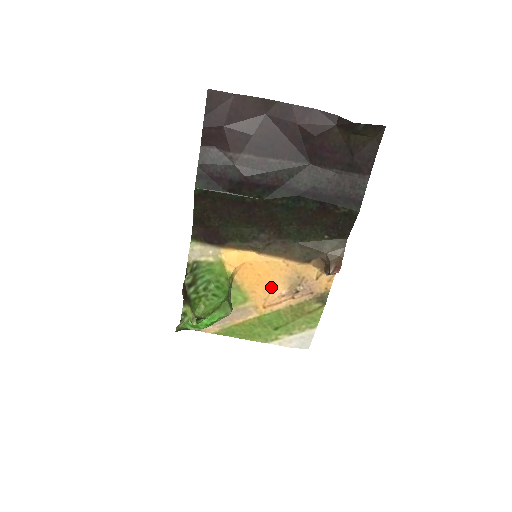
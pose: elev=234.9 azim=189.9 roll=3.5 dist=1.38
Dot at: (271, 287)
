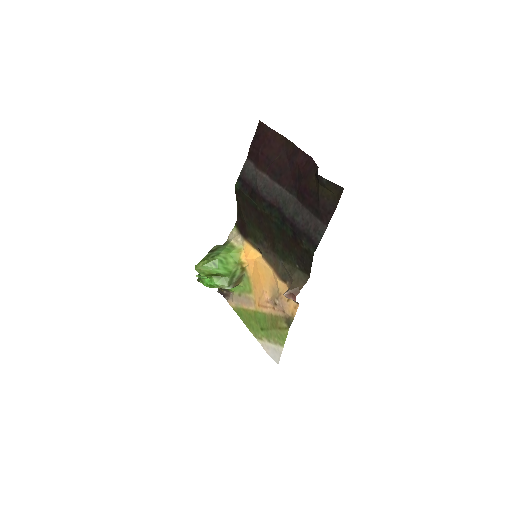
Dot at: (263, 290)
